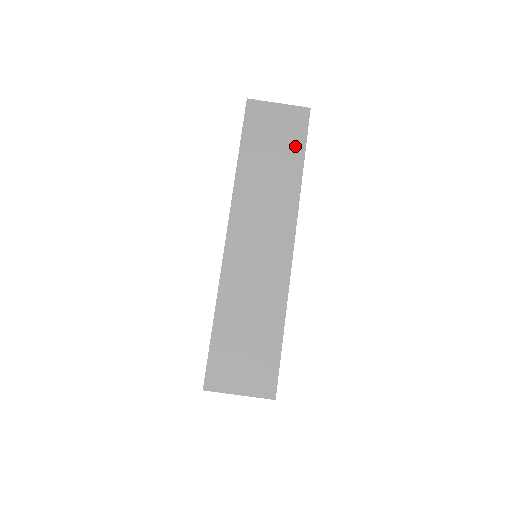
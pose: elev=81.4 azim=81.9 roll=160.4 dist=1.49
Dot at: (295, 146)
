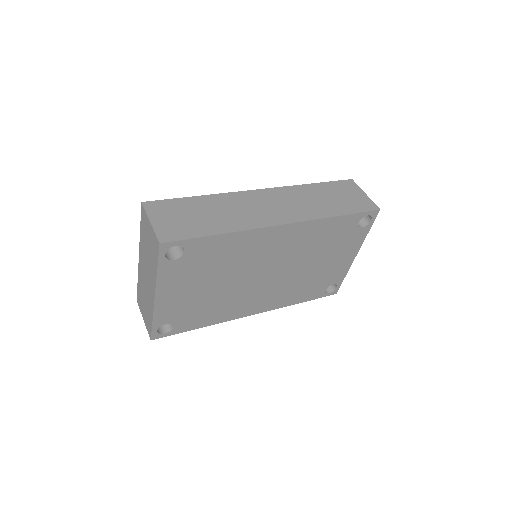
Dot at: (349, 208)
